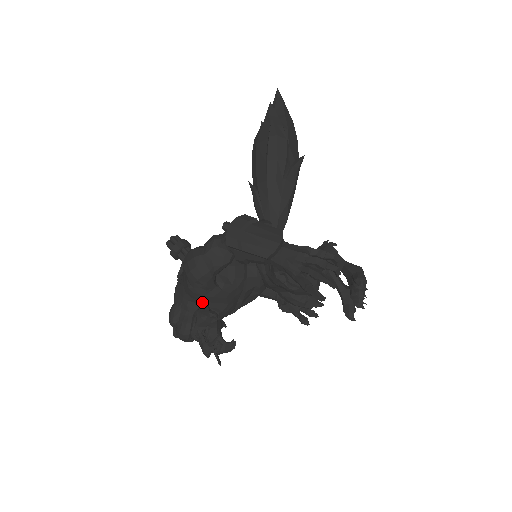
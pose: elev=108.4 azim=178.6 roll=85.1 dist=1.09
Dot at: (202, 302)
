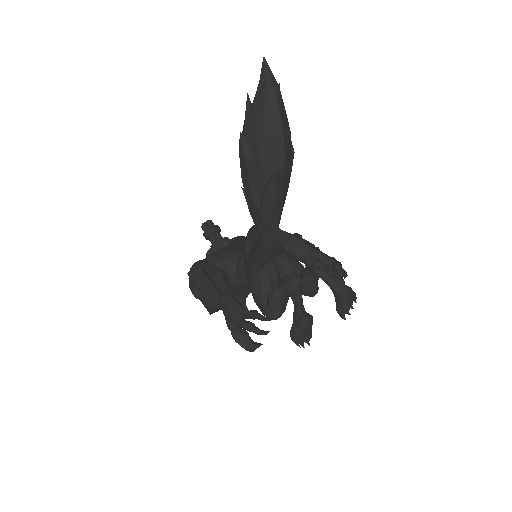
Dot at: occluded
